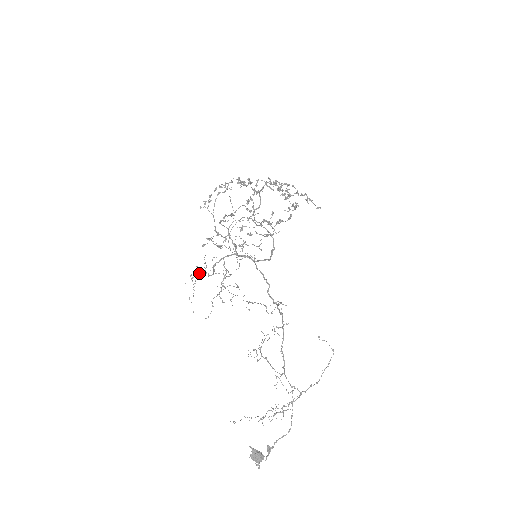
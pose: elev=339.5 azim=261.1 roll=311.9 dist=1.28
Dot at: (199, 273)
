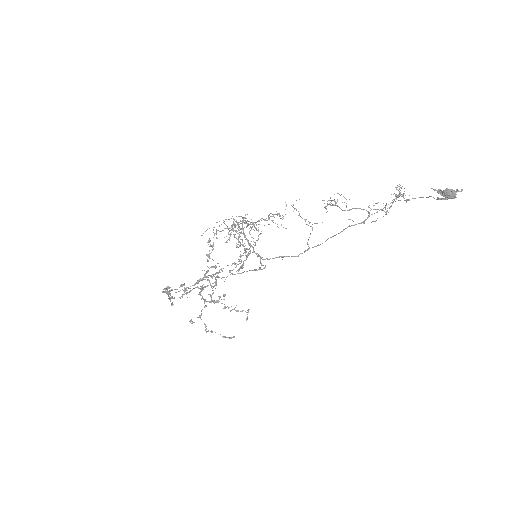
Dot at: (237, 224)
